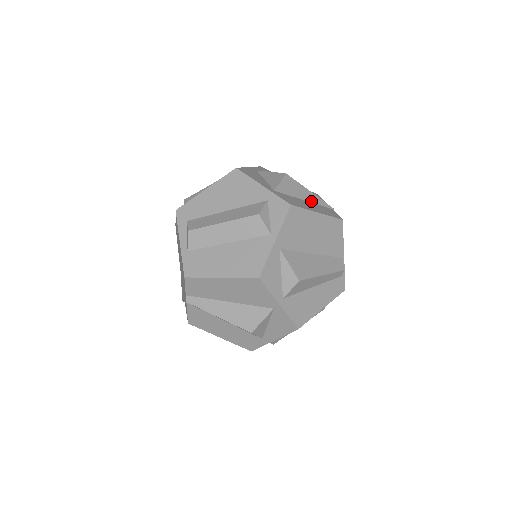
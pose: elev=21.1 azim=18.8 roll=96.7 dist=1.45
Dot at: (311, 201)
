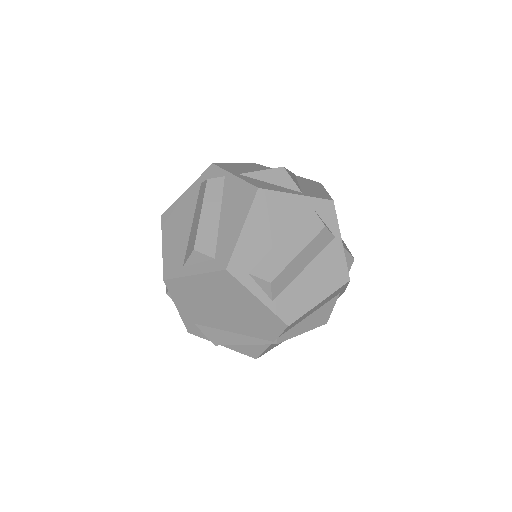
Dot at: (296, 180)
